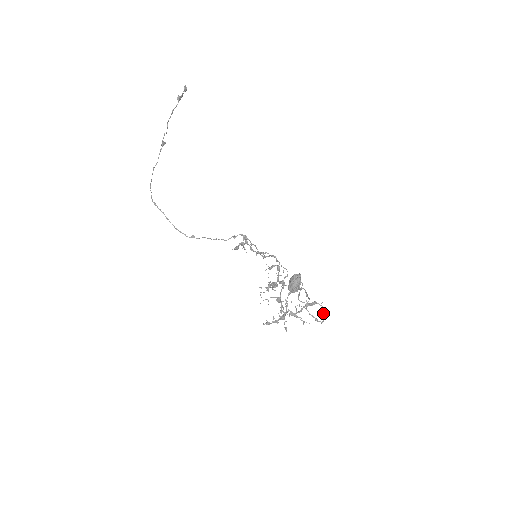
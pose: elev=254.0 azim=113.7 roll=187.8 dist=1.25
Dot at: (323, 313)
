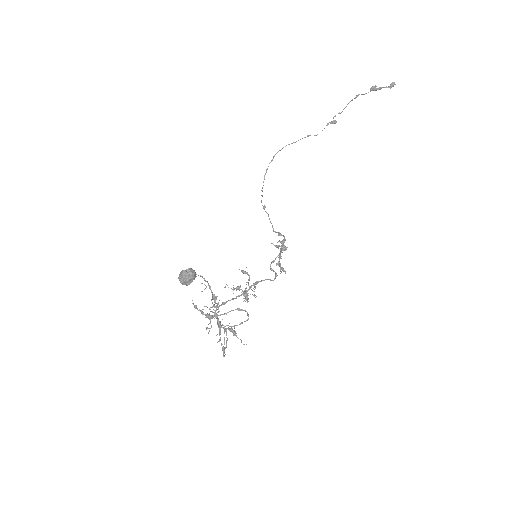
Dot at: (226, 347)
